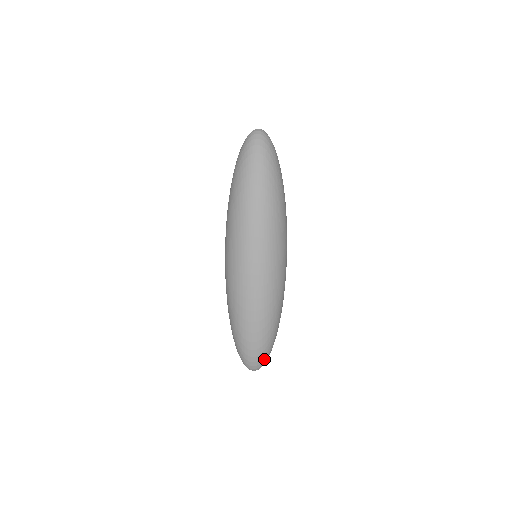
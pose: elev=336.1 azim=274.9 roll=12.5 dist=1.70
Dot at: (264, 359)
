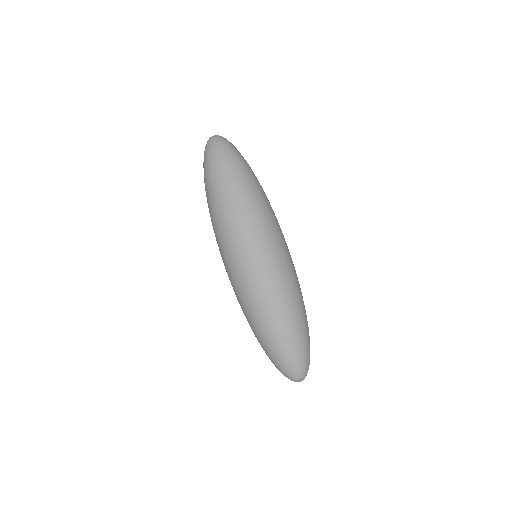
Dot at: occluded
